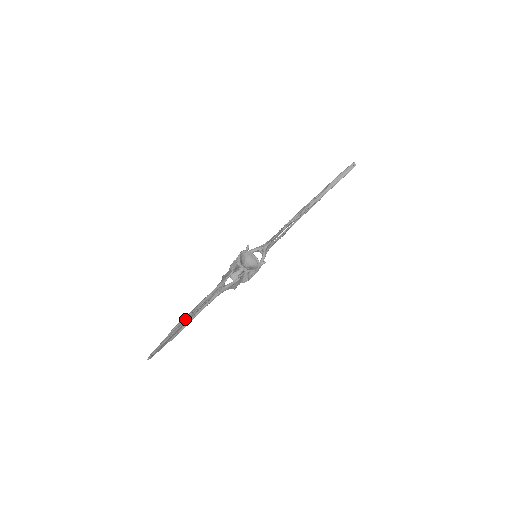
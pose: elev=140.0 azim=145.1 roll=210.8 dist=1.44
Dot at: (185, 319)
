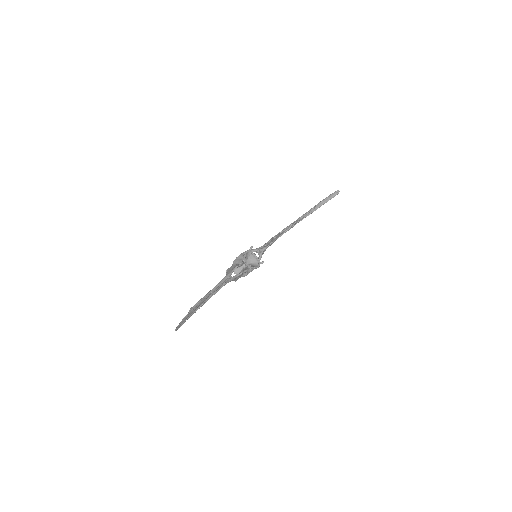
Dot at: (201, 301)
